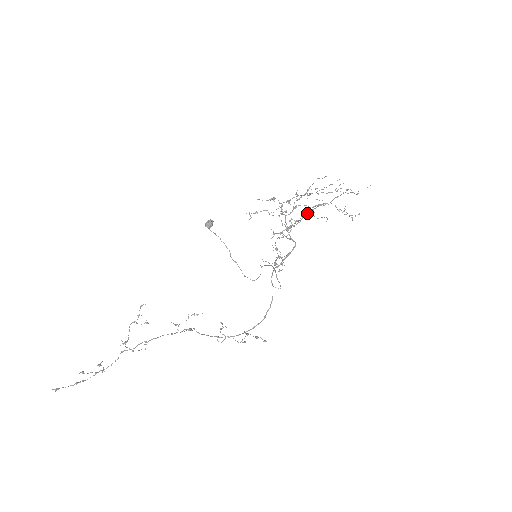
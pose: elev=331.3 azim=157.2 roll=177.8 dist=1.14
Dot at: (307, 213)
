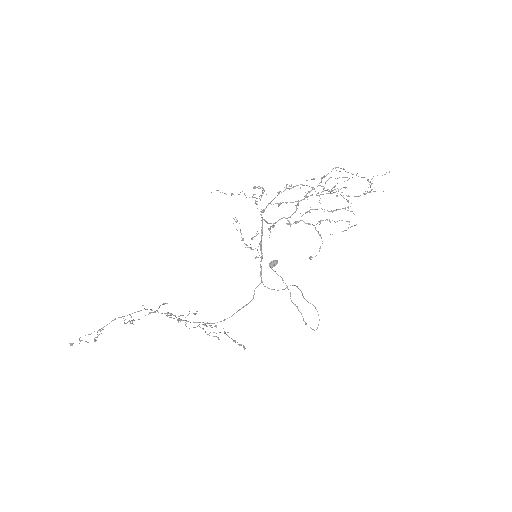
Dot at: occluded
